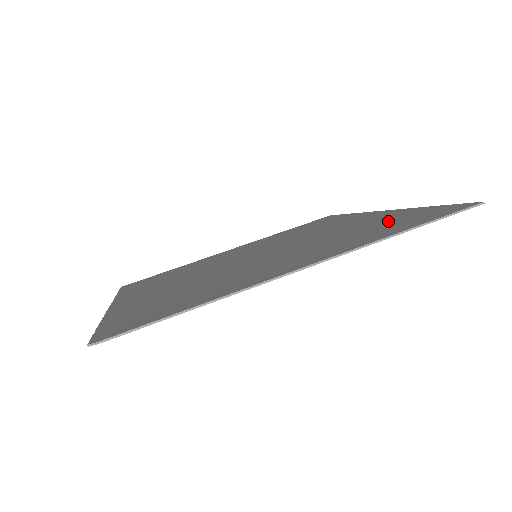
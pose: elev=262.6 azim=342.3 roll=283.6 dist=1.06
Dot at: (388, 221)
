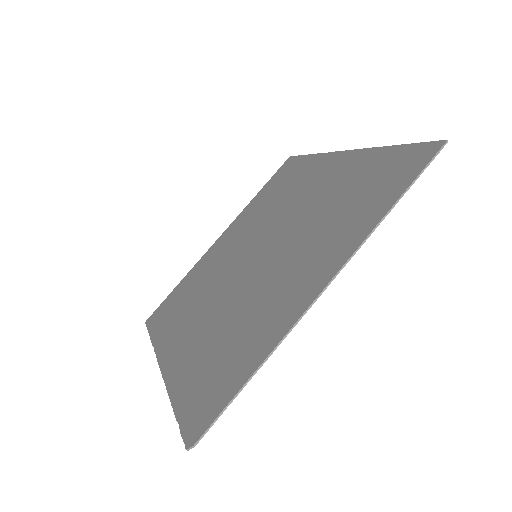
Dot at: (363, 181)
